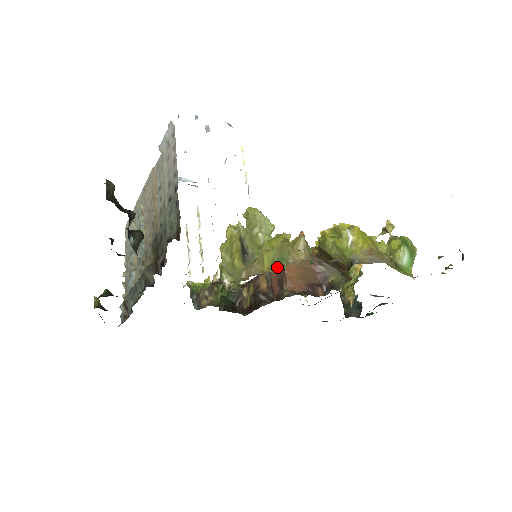
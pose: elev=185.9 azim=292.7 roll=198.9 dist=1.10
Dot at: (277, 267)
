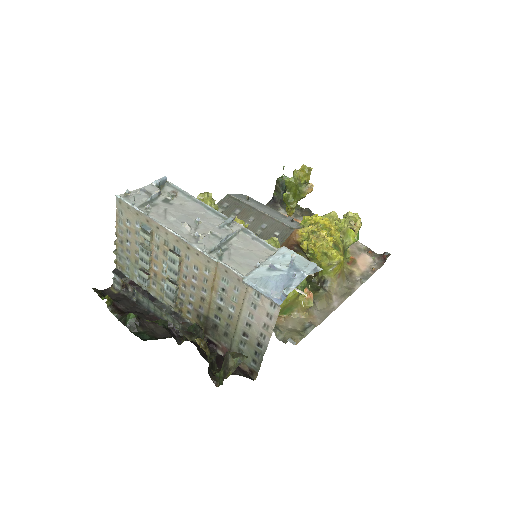
Dot at: (284, 313)
